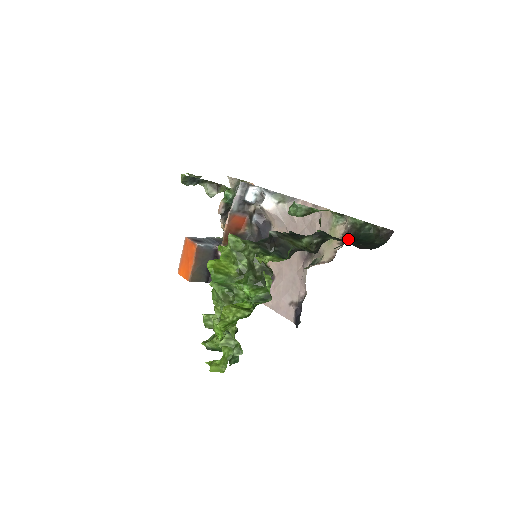
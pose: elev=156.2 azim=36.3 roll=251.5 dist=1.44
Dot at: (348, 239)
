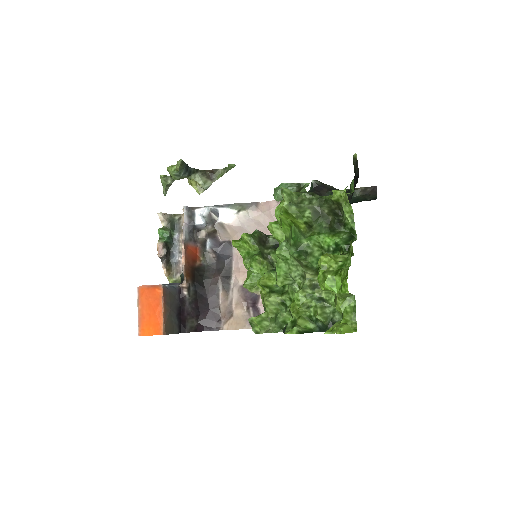
Dot at: occluded
